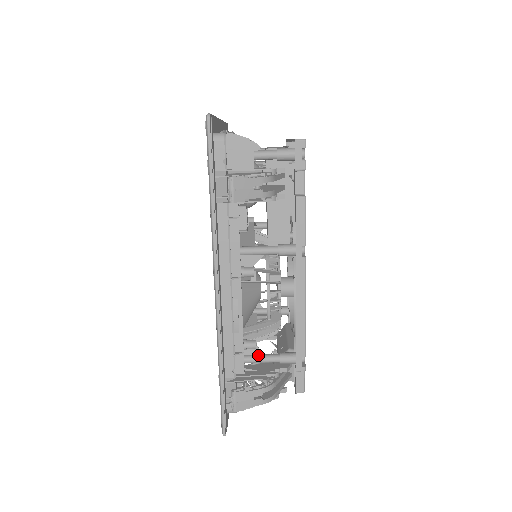
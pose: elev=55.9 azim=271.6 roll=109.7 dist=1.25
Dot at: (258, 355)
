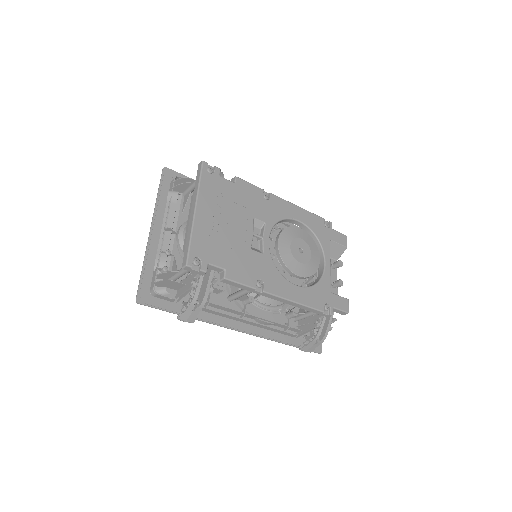
Dot at: (302, 315)
